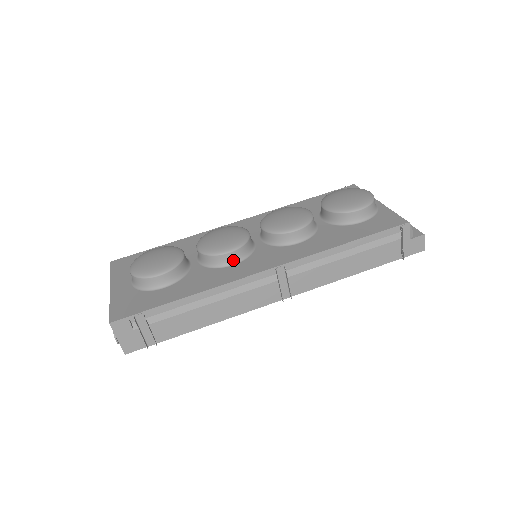
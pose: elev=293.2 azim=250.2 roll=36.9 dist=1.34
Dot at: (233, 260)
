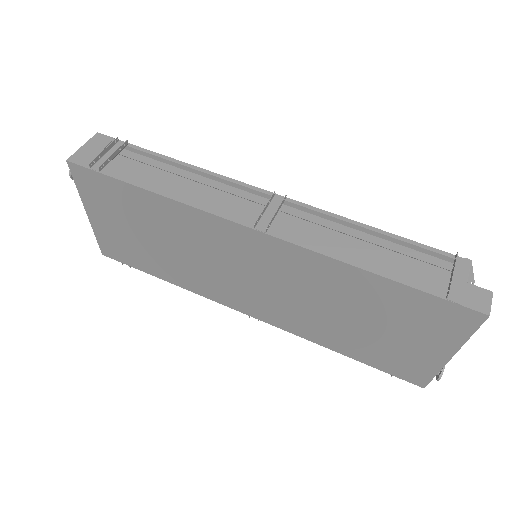
Dot at: occluded
